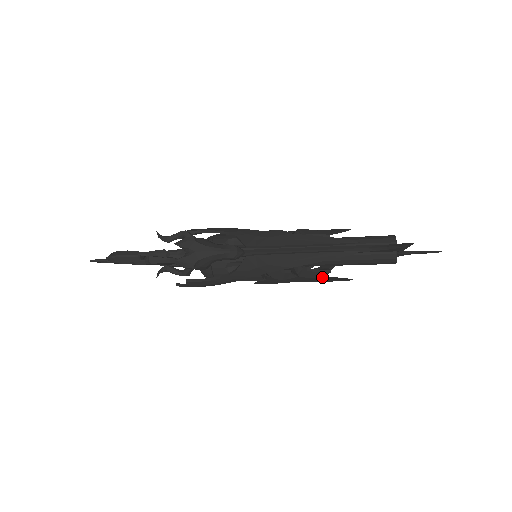
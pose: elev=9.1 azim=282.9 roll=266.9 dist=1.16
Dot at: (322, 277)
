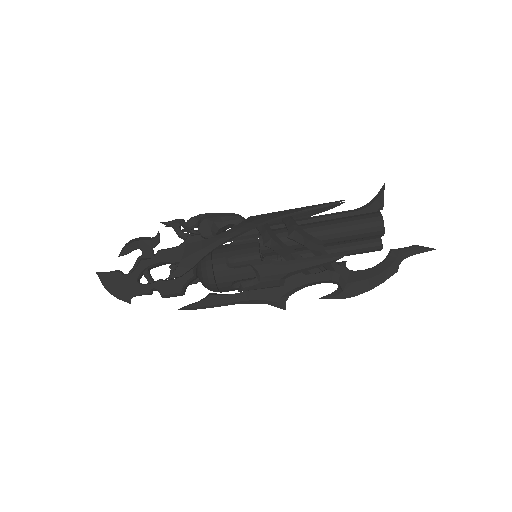
Dot at: (319, 264)
